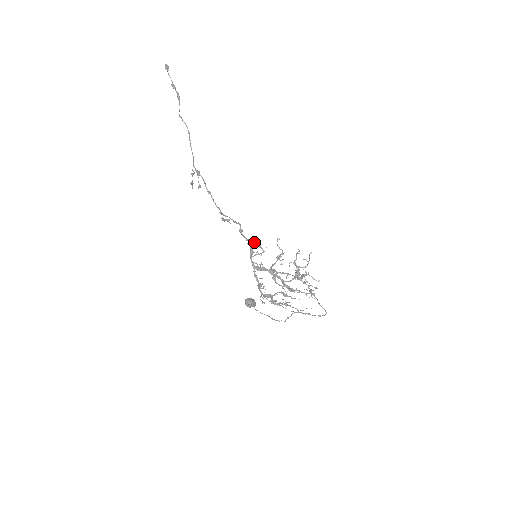
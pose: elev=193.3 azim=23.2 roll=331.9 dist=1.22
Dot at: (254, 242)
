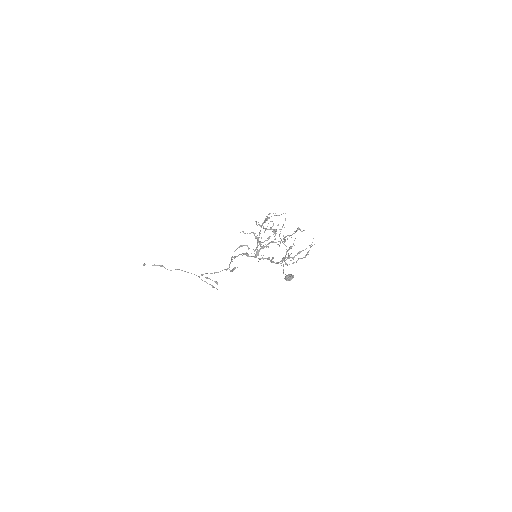
Dot at: occluded
